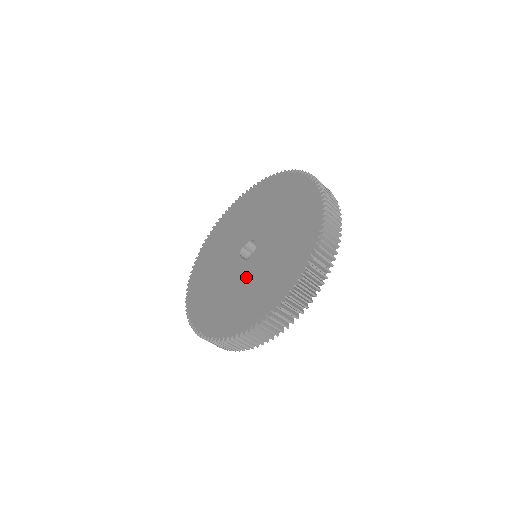
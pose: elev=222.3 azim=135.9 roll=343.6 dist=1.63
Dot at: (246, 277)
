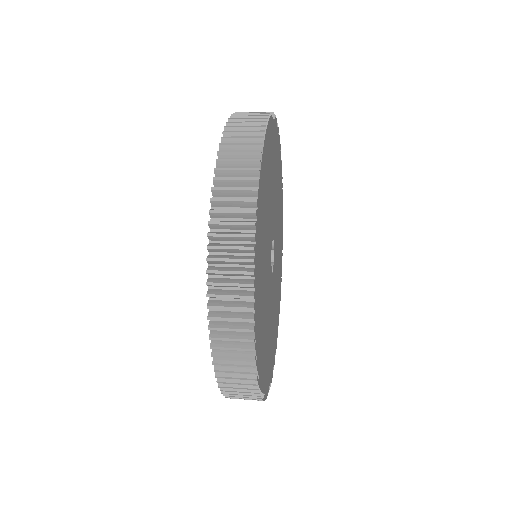
Dot at: occluded
